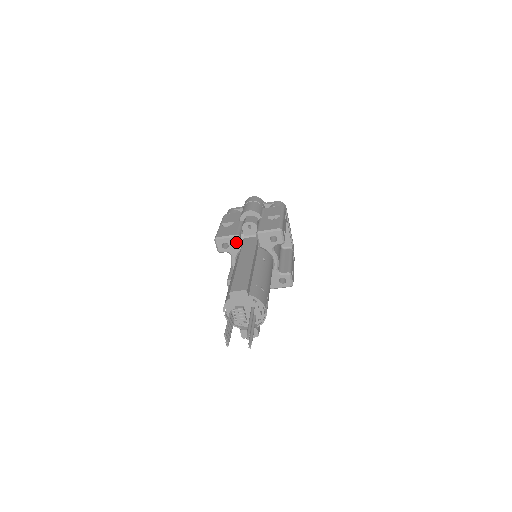
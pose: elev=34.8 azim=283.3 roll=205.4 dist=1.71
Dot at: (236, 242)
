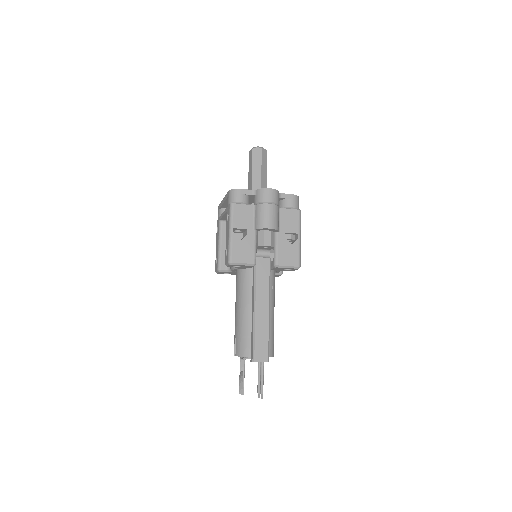
Dot at: (250, 267)
